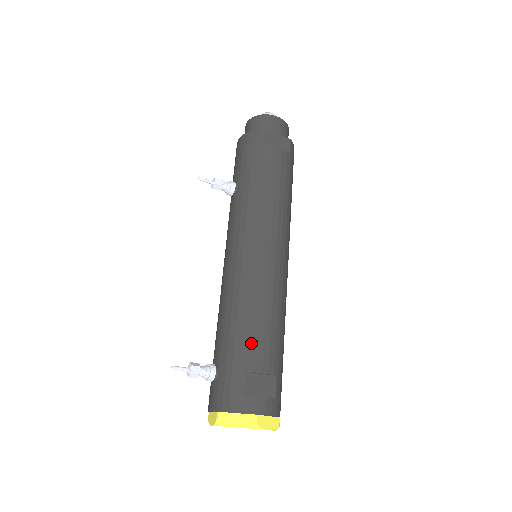
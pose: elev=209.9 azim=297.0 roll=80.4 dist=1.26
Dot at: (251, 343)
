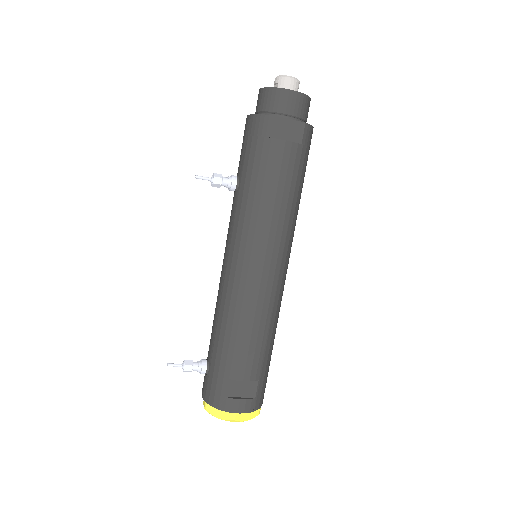
Dot at: (236, 356)
